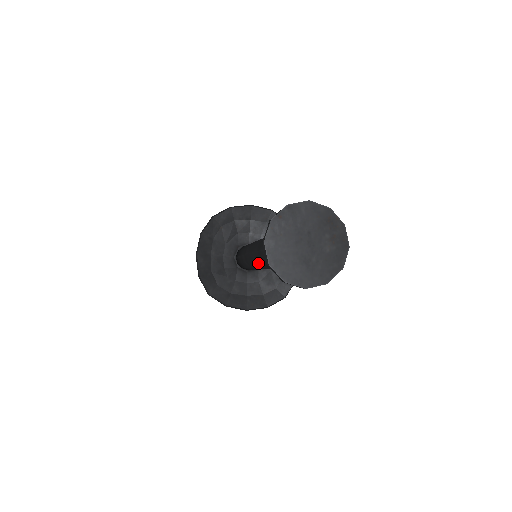
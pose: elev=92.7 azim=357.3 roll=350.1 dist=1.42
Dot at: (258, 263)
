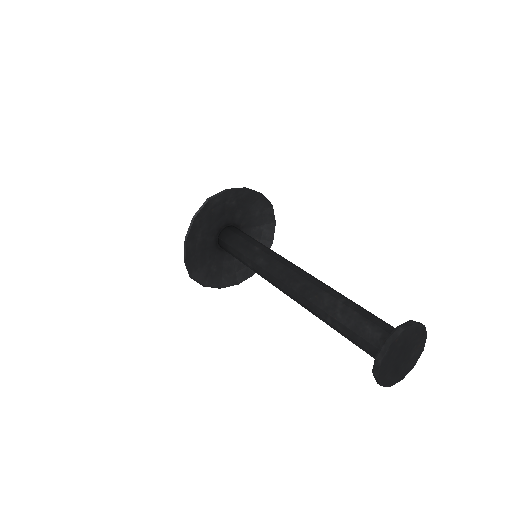
Dot at: (290, 296)
